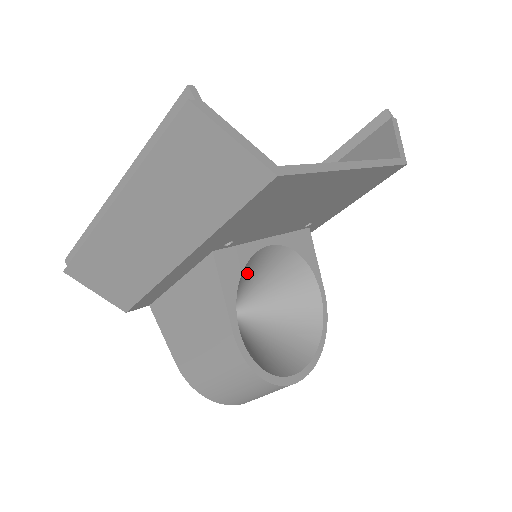
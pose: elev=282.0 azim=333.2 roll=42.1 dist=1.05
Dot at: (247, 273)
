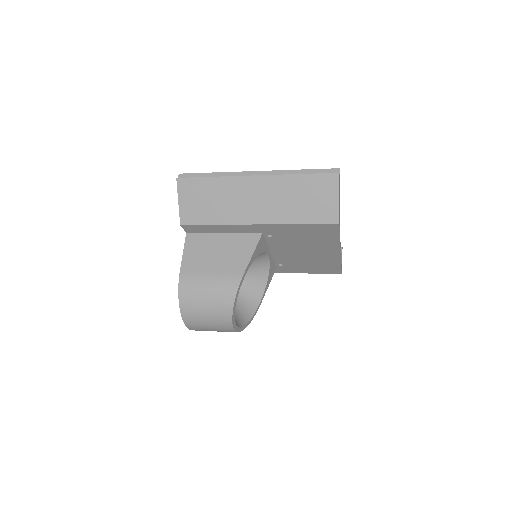
Dot at: occluded
